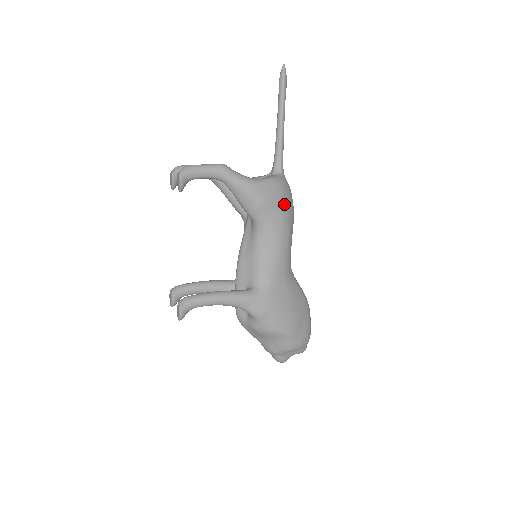
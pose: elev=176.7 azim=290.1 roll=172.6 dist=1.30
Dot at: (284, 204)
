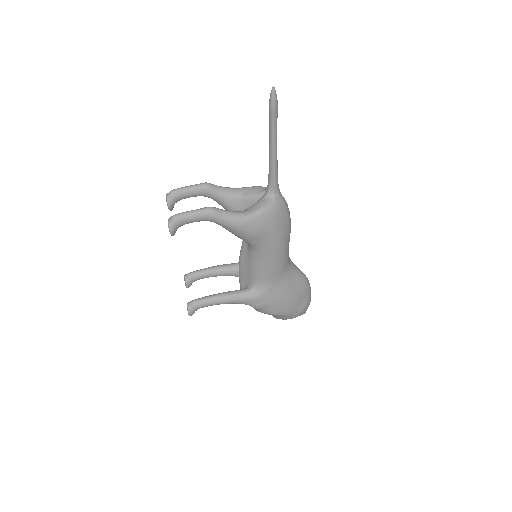
Dot at: (277, 228)
